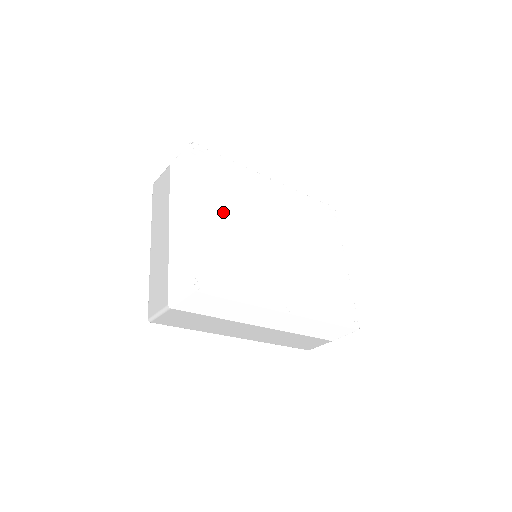
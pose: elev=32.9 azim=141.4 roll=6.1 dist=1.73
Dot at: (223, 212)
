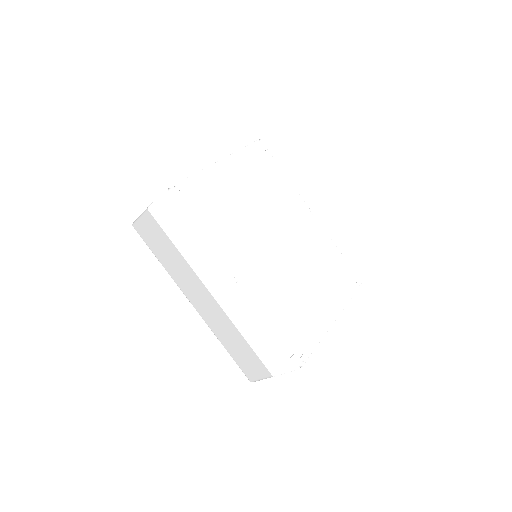
Dot at: (243, 185)
